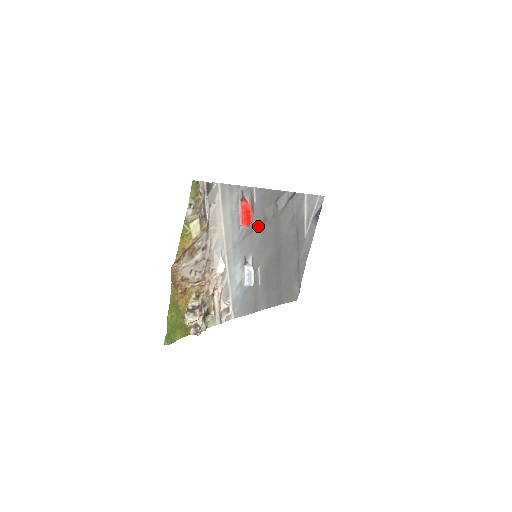
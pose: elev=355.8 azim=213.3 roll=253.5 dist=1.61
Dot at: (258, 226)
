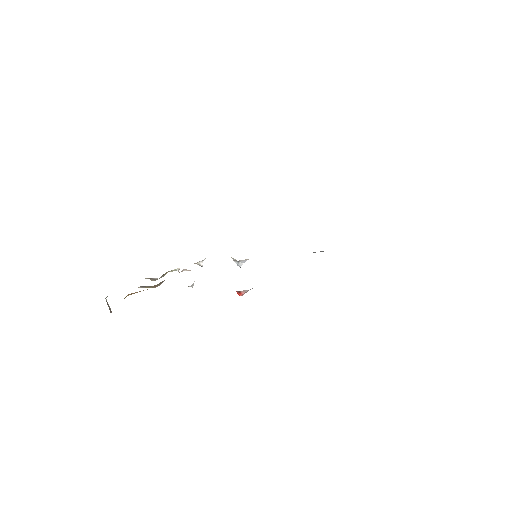
Dot at: occluded
